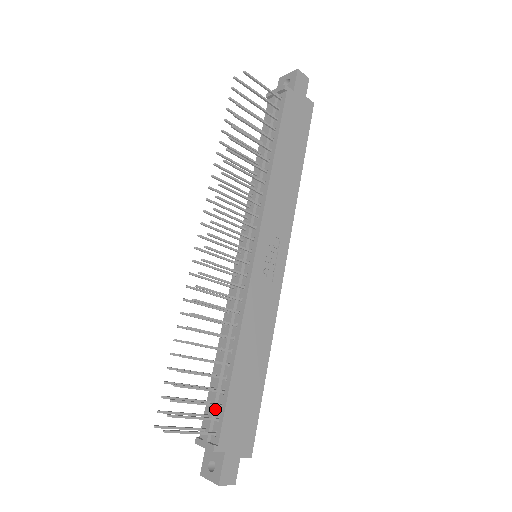
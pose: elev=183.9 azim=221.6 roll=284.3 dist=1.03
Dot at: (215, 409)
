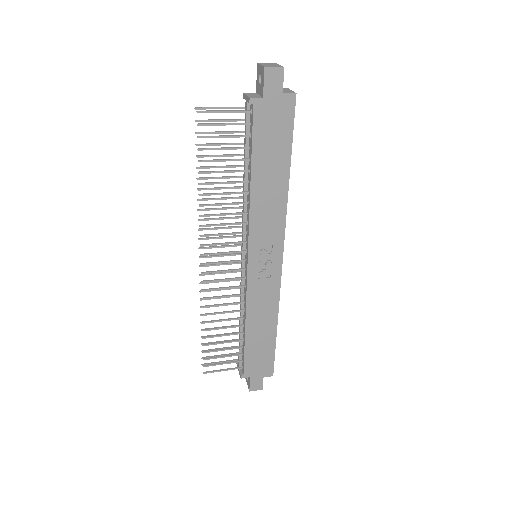
Dot at: (241, 354)
